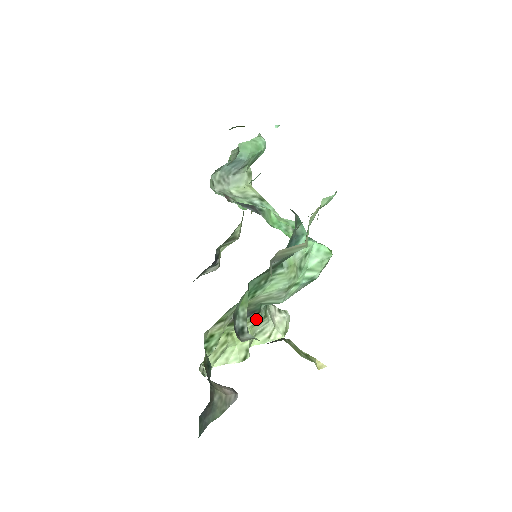
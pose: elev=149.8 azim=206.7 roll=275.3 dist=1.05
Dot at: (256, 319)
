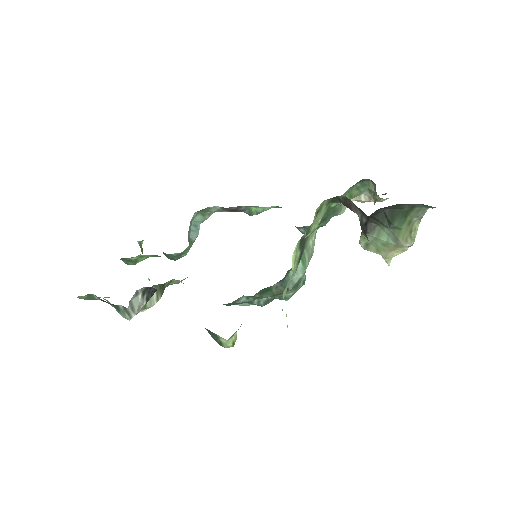
Dot at: (296, 268)
